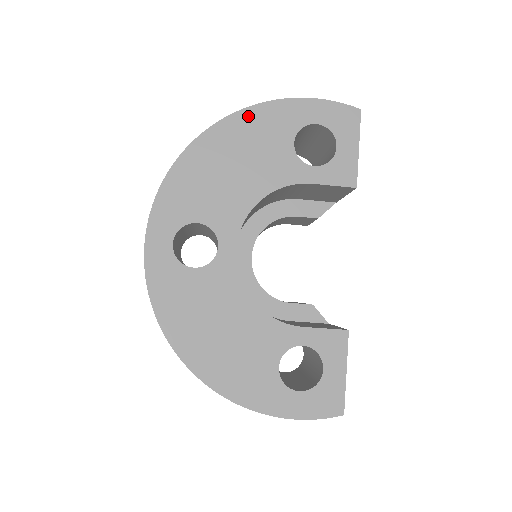
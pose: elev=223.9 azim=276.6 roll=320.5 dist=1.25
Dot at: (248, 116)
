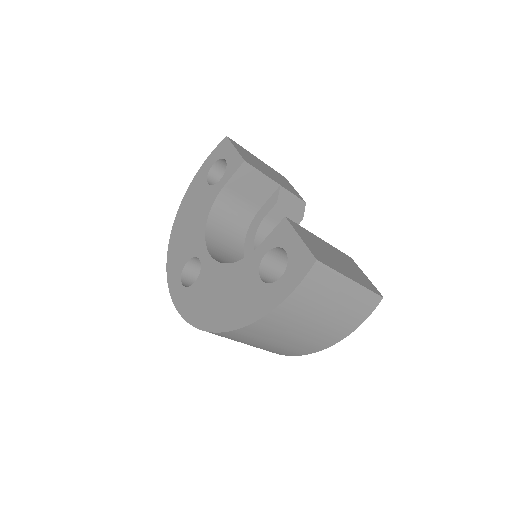
Dot at: (185, 199)
